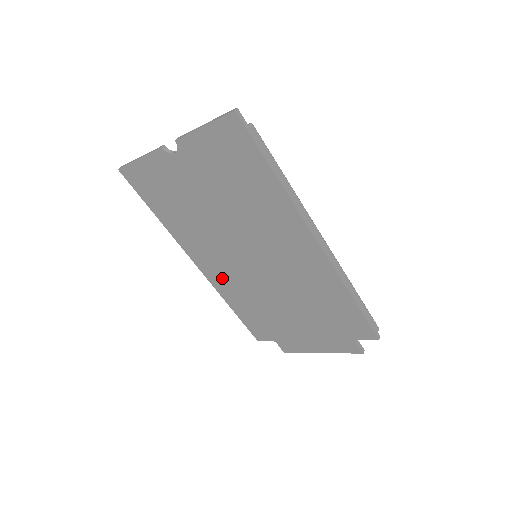
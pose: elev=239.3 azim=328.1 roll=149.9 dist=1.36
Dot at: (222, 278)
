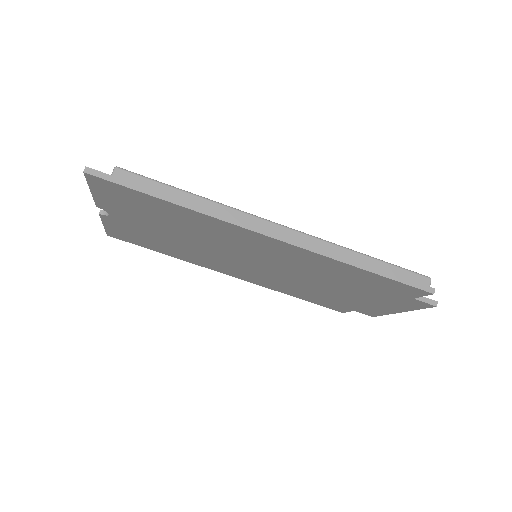
Dot at: (256, 279)
